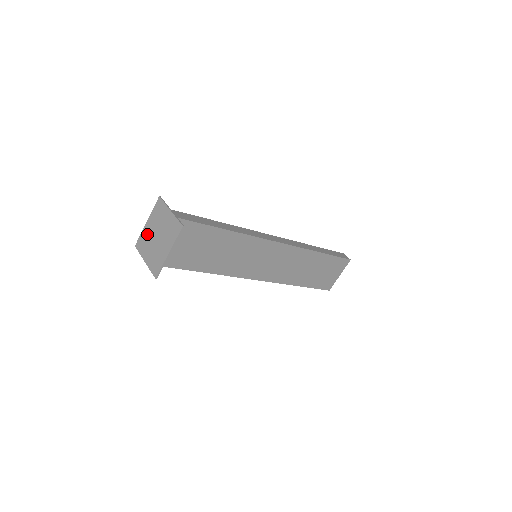
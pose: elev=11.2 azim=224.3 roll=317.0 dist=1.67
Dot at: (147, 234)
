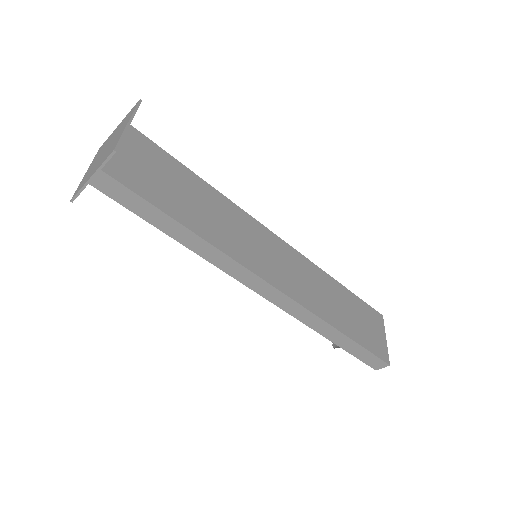
Dot at: (89, 171)
